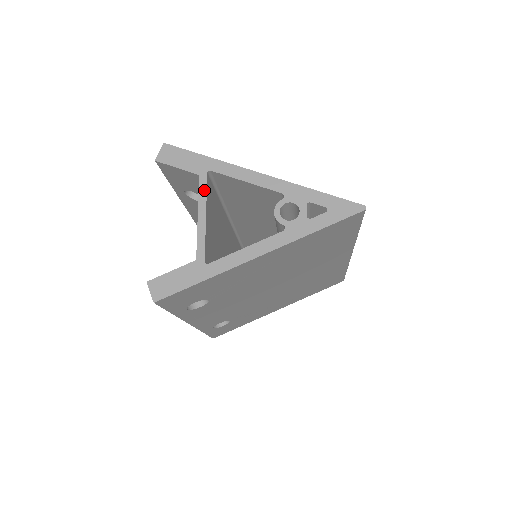
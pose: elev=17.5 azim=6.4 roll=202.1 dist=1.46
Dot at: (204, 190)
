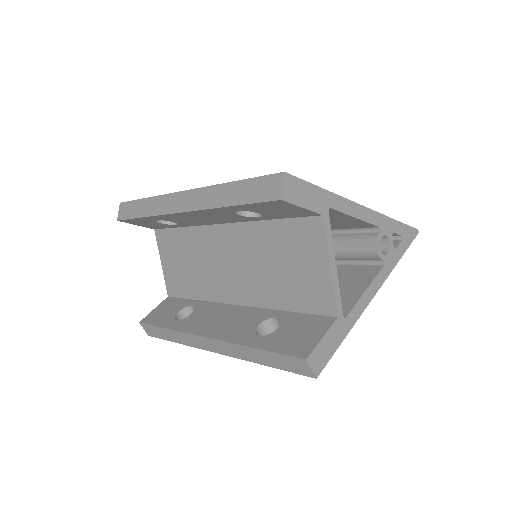
Dot at: (330, 234)
